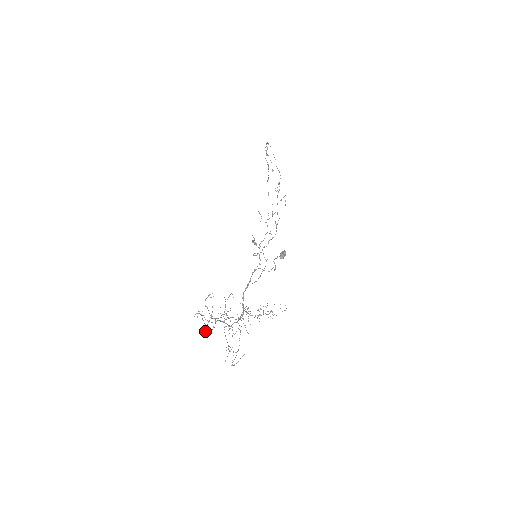
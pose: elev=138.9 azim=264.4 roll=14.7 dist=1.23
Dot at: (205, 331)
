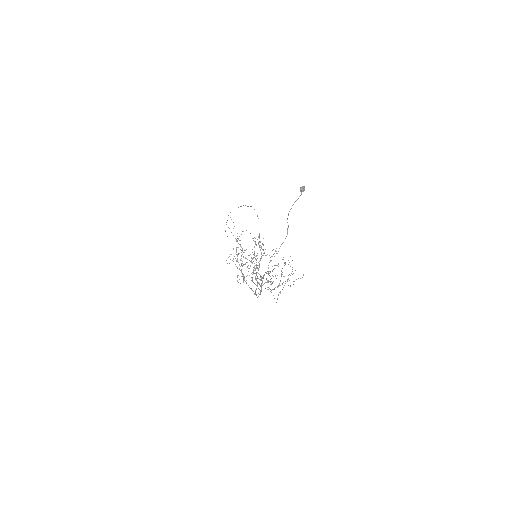
Dot at: occluded
